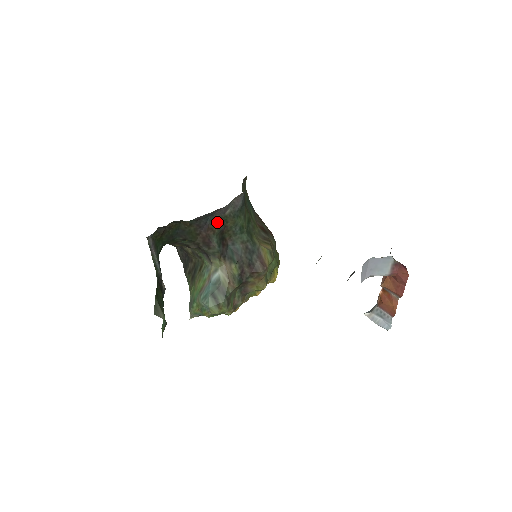
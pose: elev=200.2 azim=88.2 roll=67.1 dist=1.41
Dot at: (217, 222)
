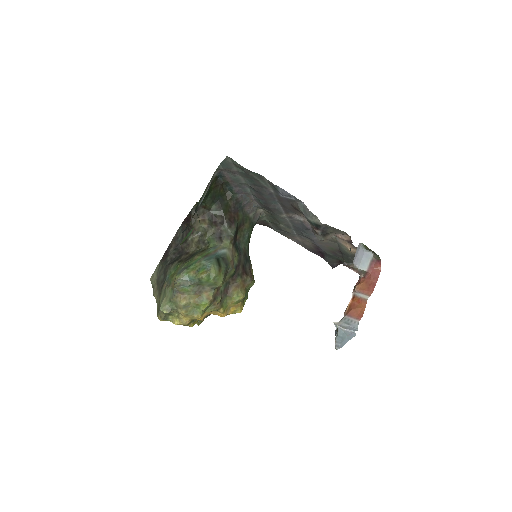
Dot at: (242, 215)
